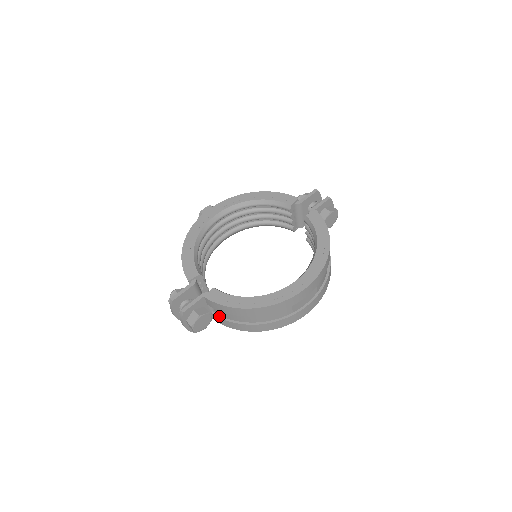
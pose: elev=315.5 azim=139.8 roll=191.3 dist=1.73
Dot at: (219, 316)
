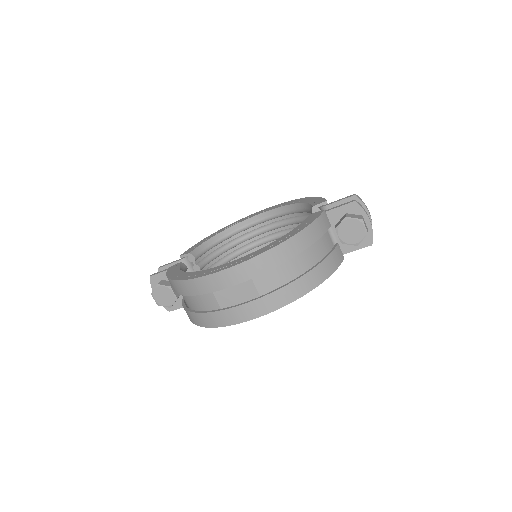
Dot at: (183, 298)
